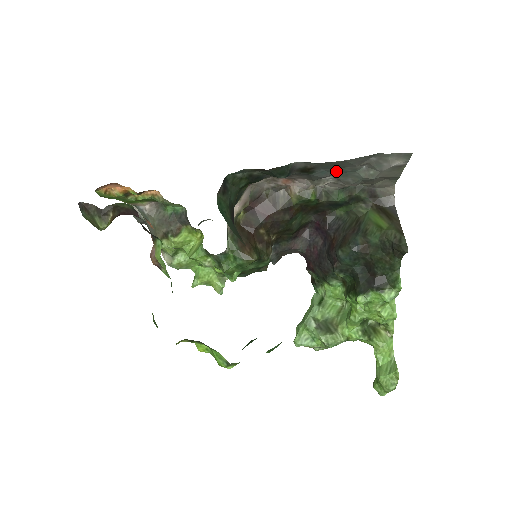
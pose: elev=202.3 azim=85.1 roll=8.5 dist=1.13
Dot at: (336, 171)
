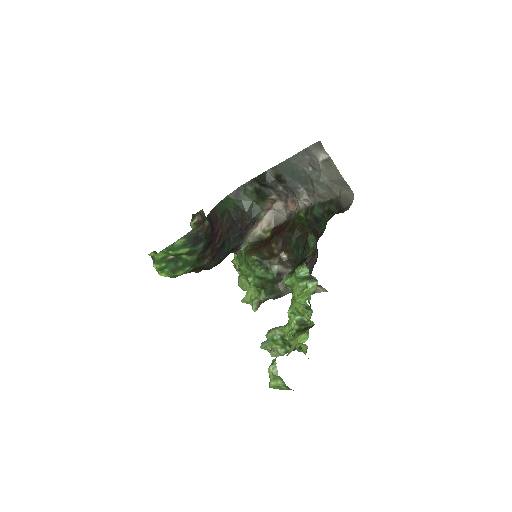
Dot at: (299, 179)
